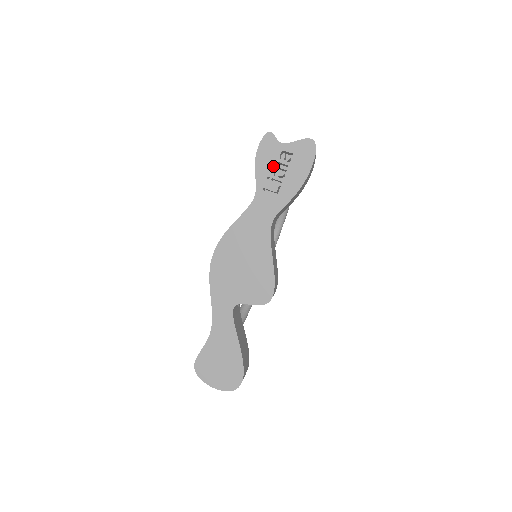
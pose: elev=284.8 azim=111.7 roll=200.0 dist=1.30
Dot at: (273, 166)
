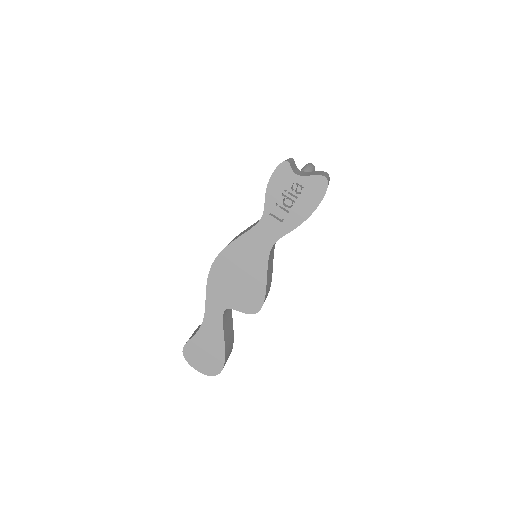
Dot at: occluded
